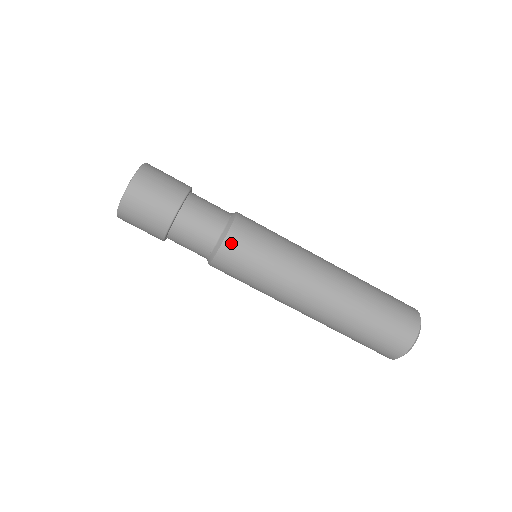
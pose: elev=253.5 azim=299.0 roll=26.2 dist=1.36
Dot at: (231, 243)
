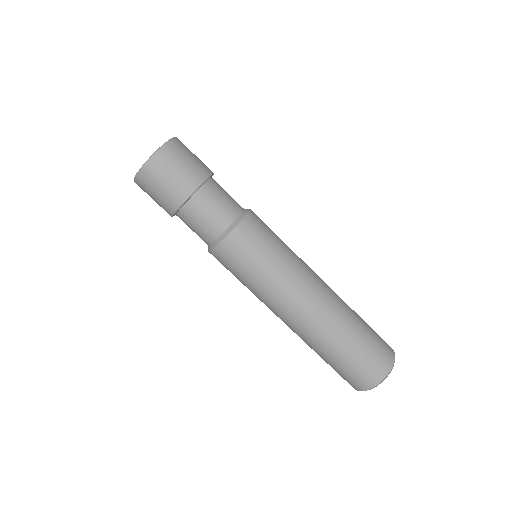
Dot at: (245, 228)
